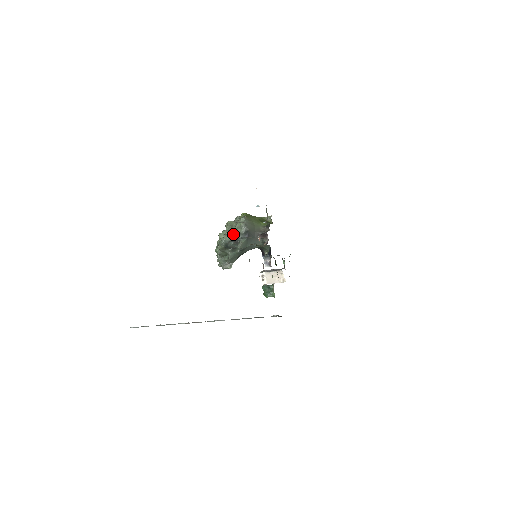
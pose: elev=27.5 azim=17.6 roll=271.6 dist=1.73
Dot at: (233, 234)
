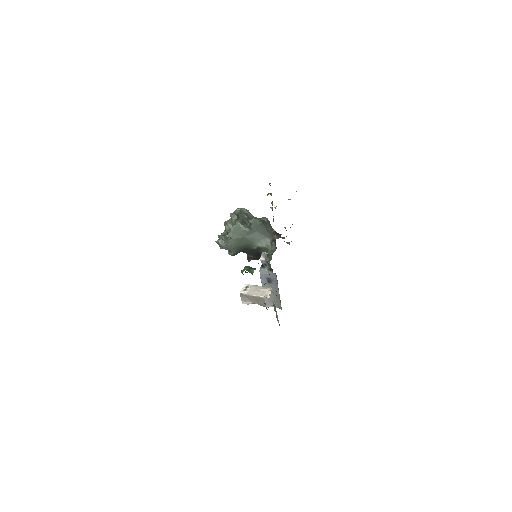
Dot at: occluded
